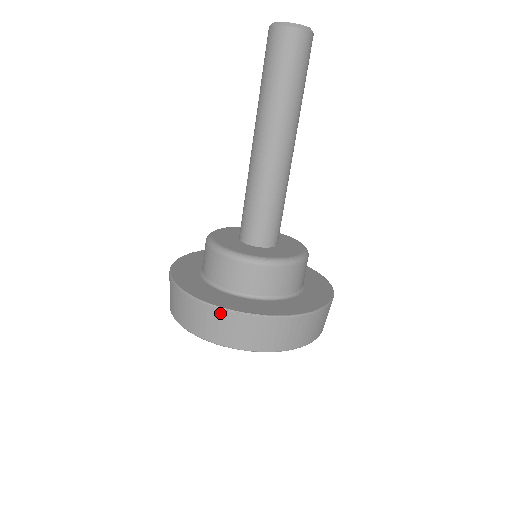
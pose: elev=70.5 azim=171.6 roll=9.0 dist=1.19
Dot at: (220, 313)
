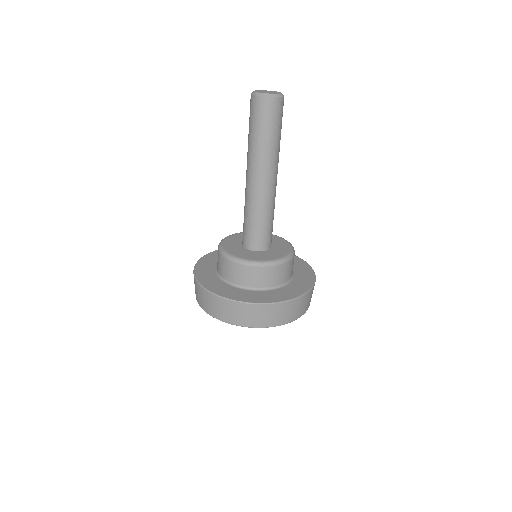
Dot at: (218, 299)
